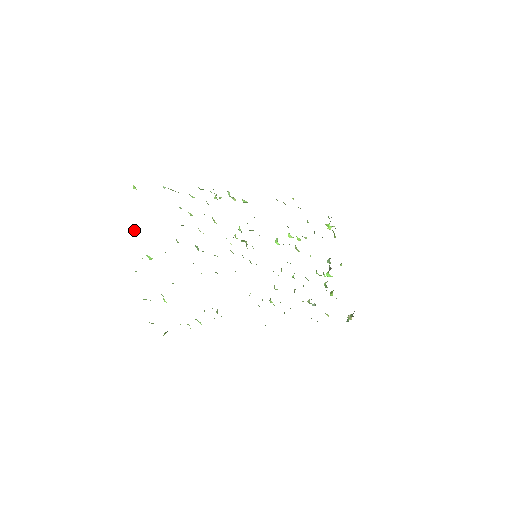
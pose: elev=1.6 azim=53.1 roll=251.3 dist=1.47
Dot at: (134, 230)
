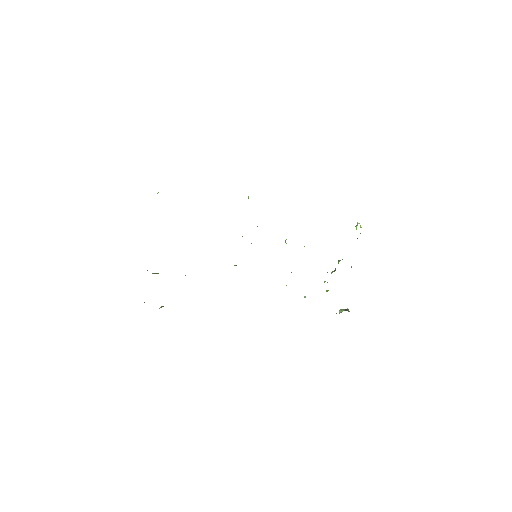
Dot at: occluded
